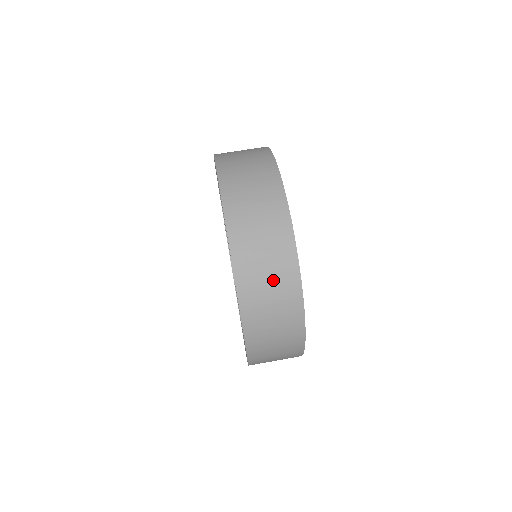
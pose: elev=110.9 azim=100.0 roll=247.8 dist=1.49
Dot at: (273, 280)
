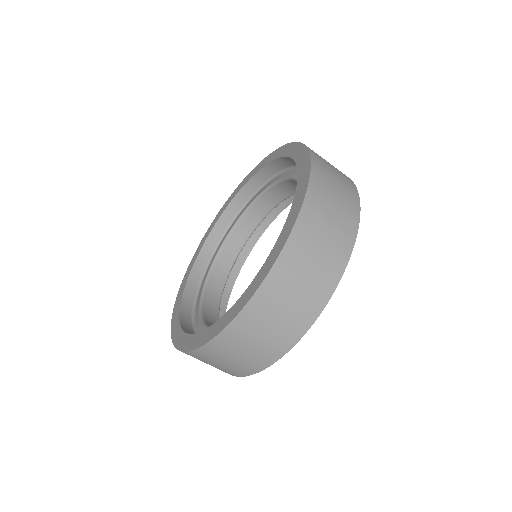
Dot at: (213, 366)
